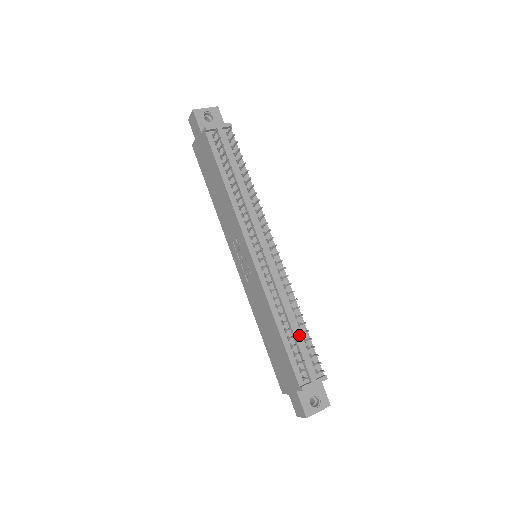
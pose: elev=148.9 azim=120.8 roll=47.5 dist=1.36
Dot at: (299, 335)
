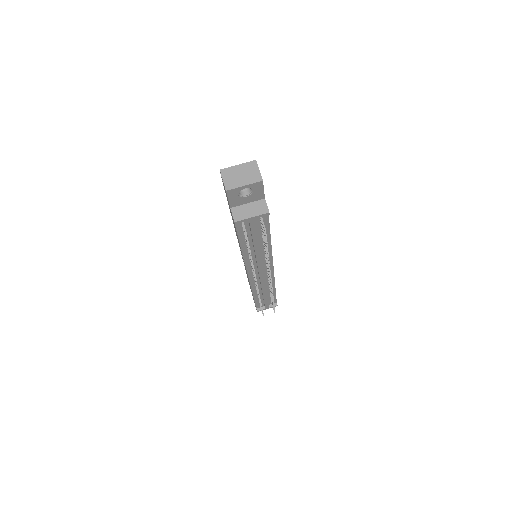
Dot at: (267, 298)
